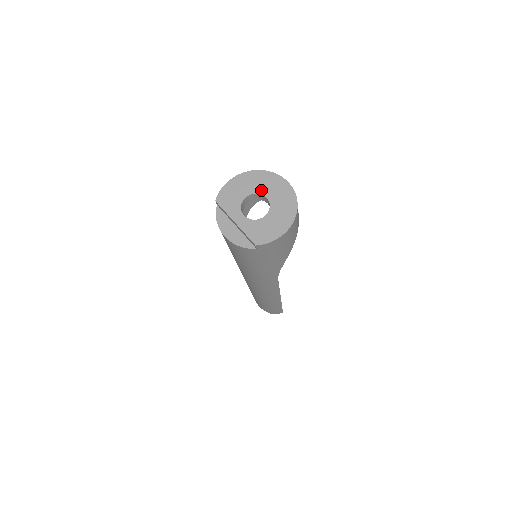
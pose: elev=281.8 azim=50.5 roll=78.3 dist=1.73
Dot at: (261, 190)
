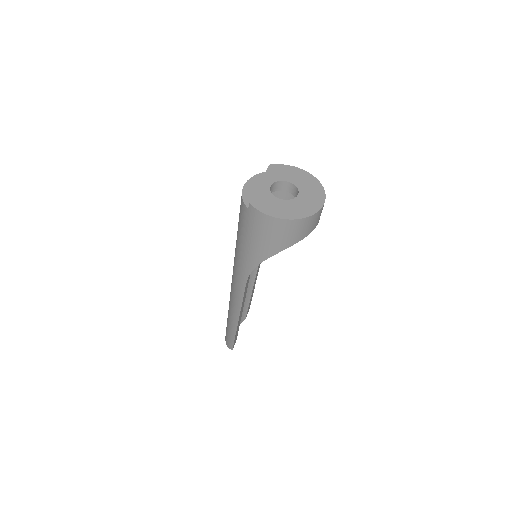
Dot at: (302, 188)
